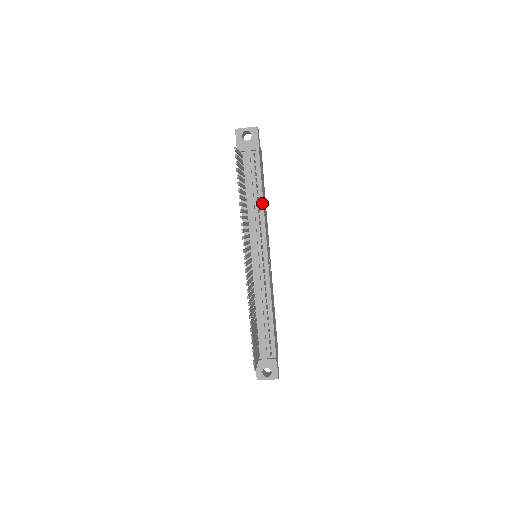
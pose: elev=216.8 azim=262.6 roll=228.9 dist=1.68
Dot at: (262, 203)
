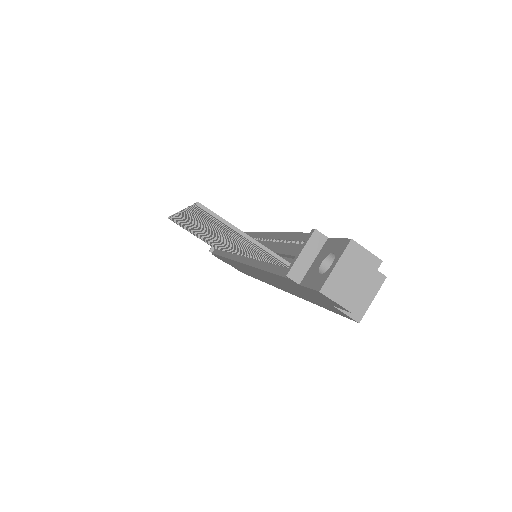
Dot at: occluded
